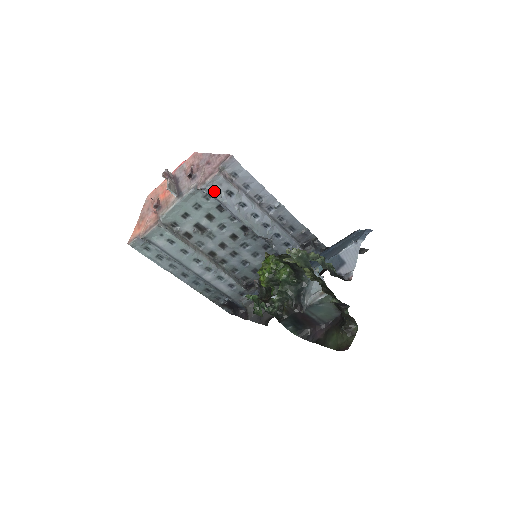
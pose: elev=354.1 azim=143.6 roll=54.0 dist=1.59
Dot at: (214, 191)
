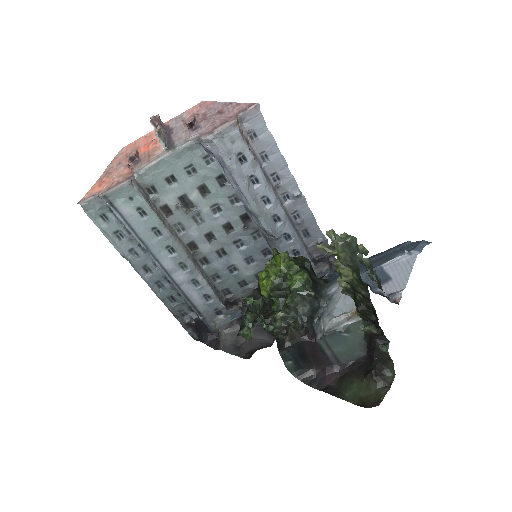
Dot at: (222, 148)
